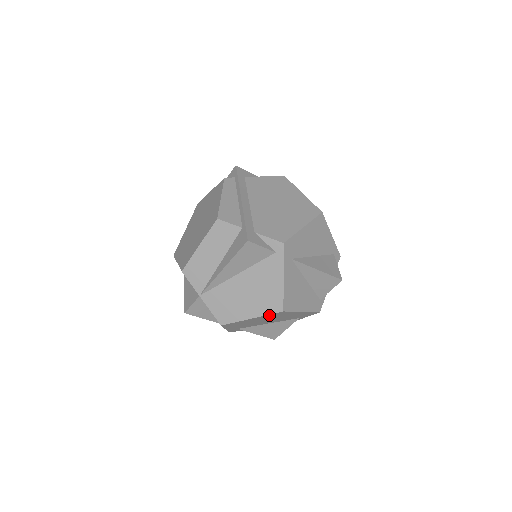
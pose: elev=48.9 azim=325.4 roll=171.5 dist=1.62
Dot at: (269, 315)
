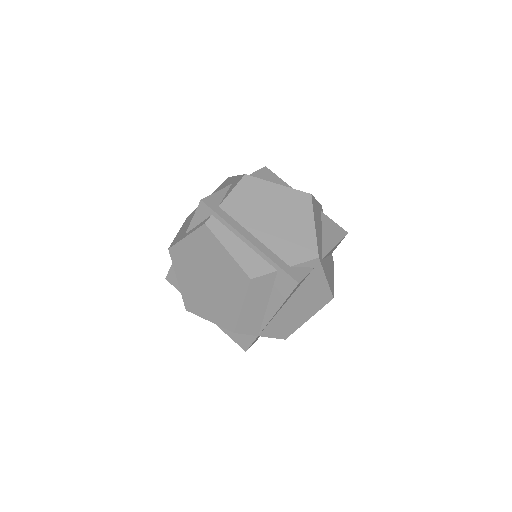
Dot at: occluded
